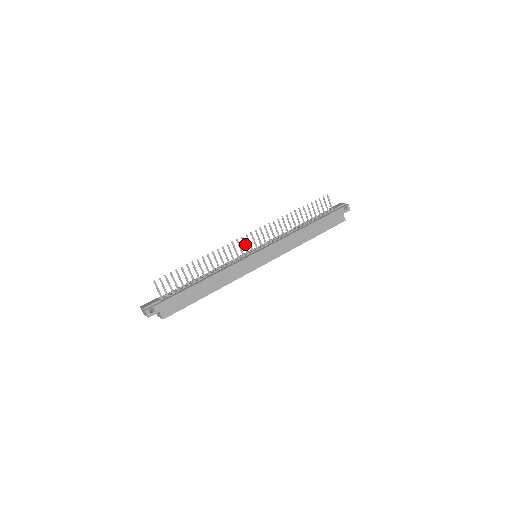
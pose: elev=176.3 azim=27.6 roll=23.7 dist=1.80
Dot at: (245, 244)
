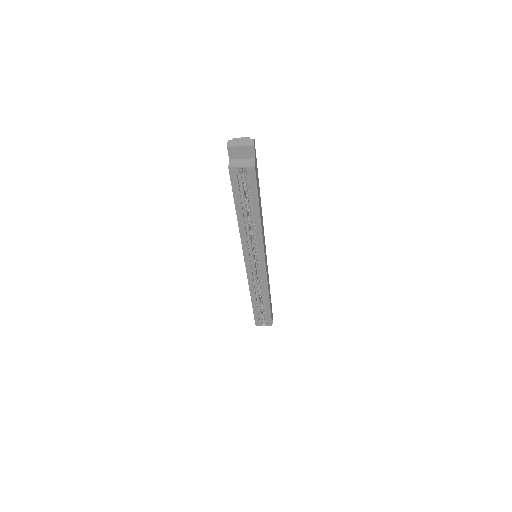
Dot at: occluded
